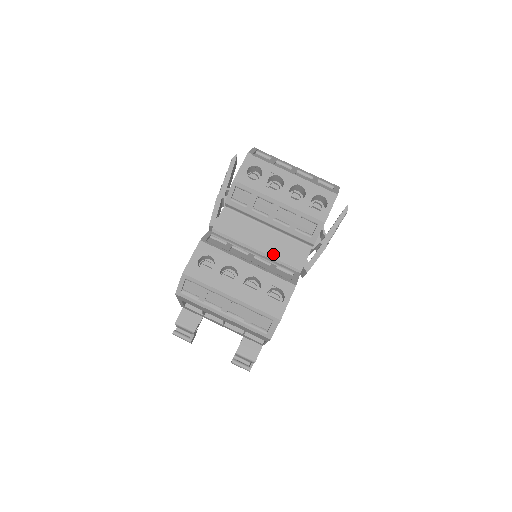
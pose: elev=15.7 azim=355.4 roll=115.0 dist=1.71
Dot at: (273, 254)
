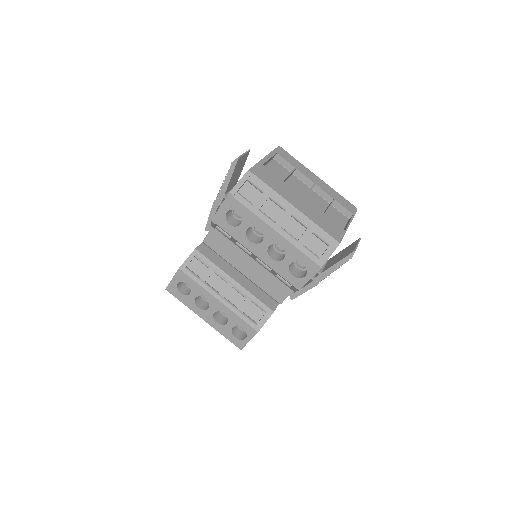
Dot at: (256, 282)
